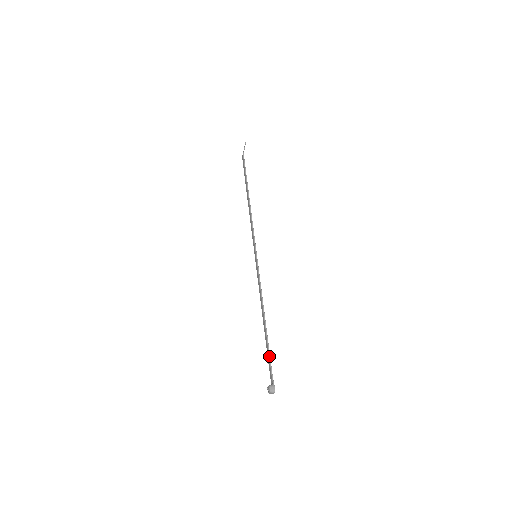
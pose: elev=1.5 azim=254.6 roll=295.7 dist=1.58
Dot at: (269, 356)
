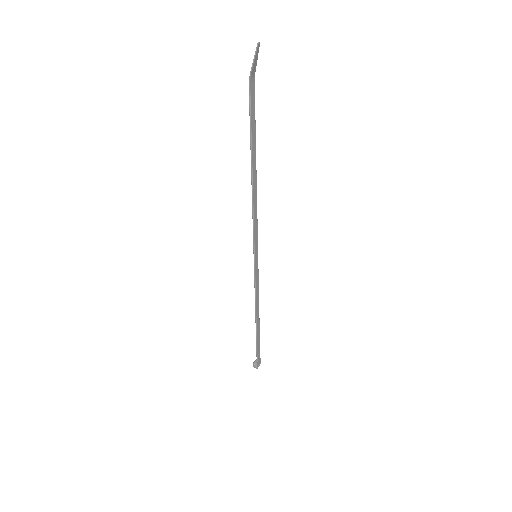
Dot at: (256, 346)
